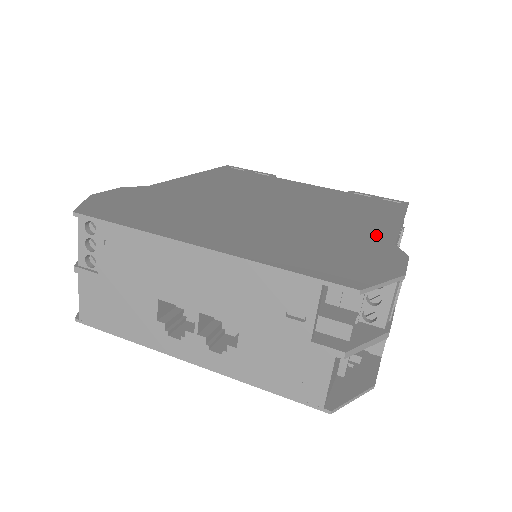
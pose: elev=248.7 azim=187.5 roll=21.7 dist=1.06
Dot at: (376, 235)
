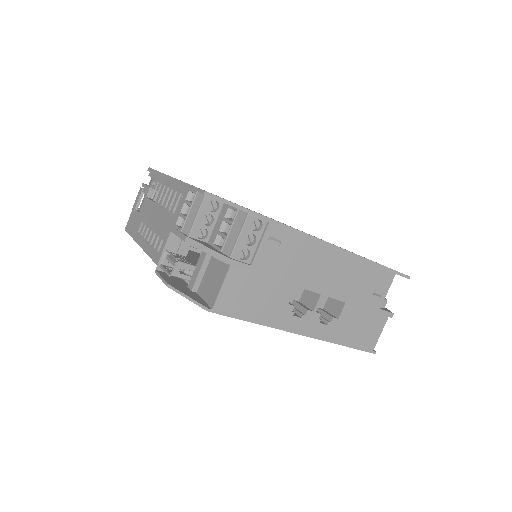
Dot at: occluded
